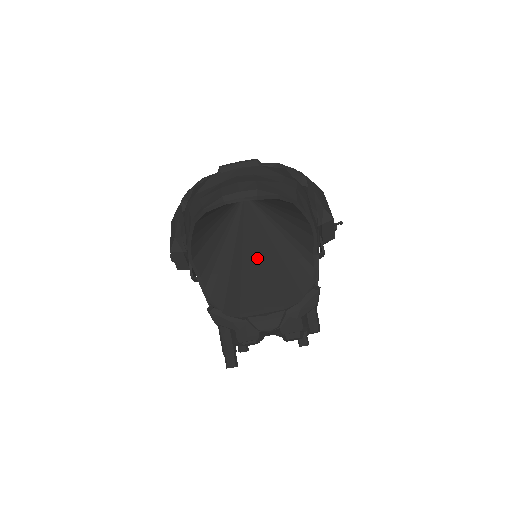
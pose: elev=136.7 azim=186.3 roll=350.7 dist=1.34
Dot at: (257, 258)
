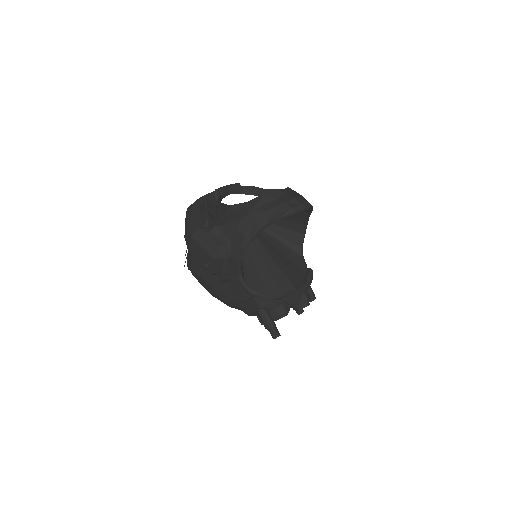
Dot at: (271, 255)
